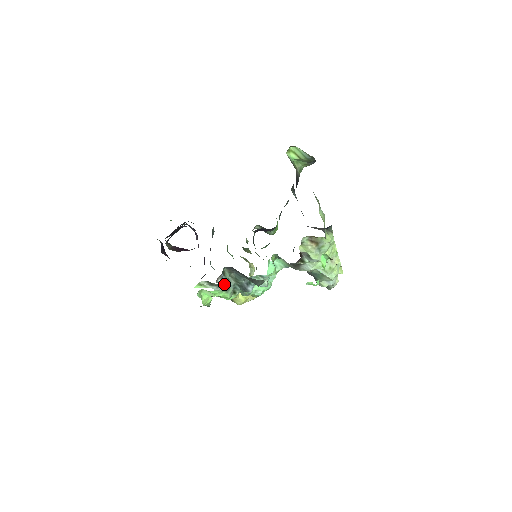
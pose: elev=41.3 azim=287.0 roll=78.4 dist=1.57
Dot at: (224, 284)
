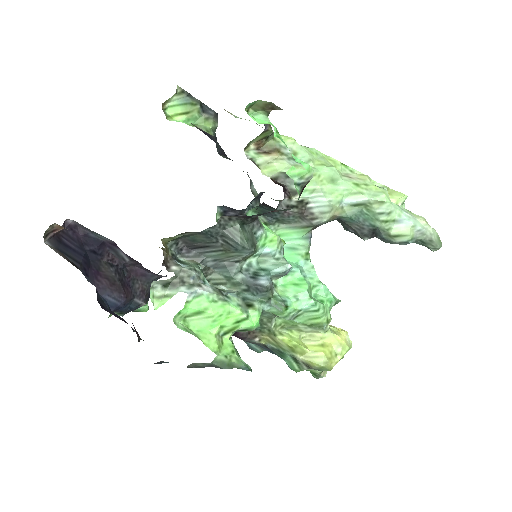
Dot at: (192, 275)
